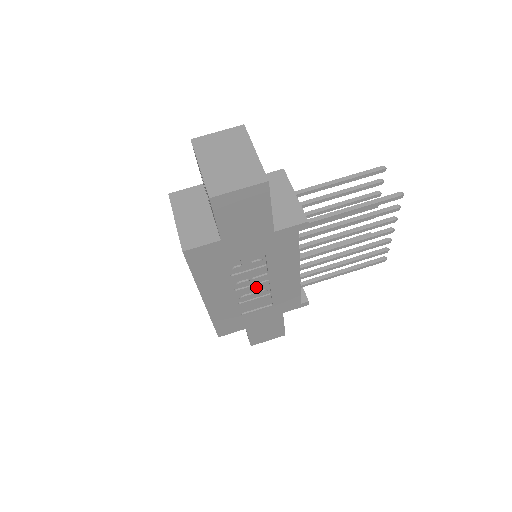
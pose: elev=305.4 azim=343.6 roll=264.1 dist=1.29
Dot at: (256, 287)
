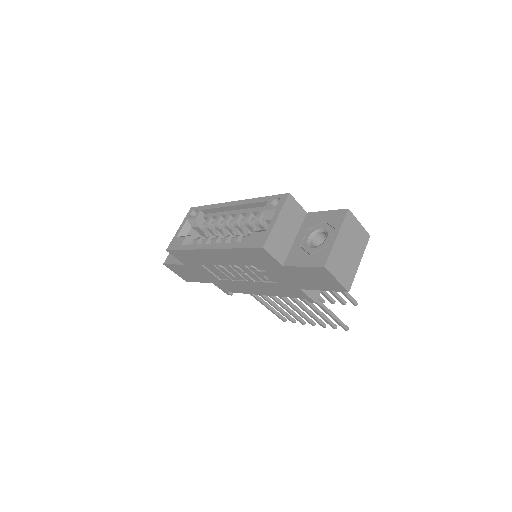
Dot at: occluded
